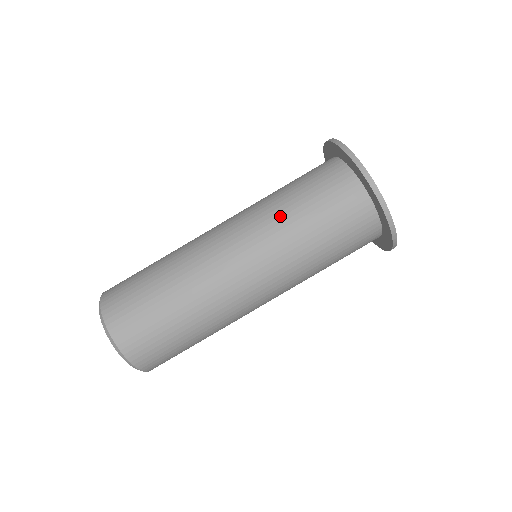
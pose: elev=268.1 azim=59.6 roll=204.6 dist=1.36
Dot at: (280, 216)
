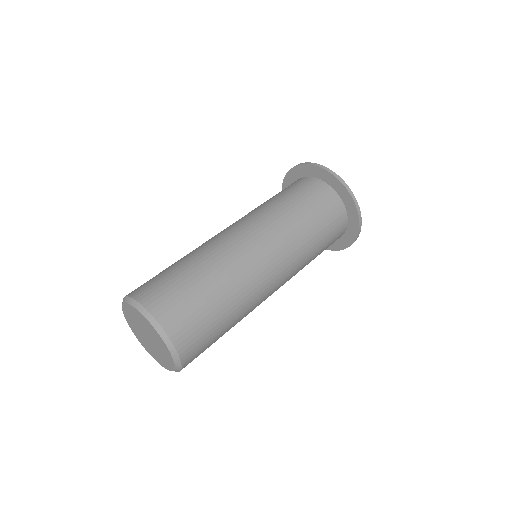
Dot at: occluded
